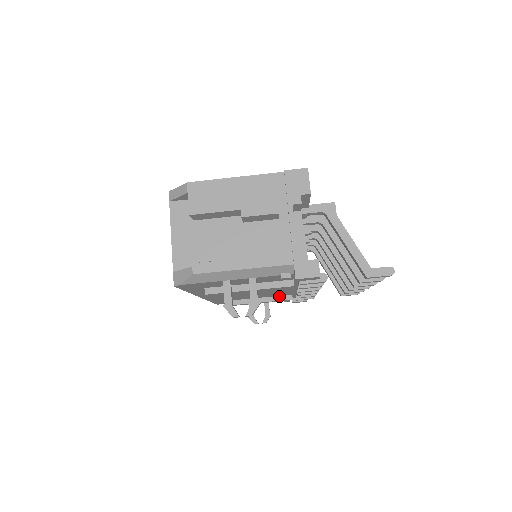
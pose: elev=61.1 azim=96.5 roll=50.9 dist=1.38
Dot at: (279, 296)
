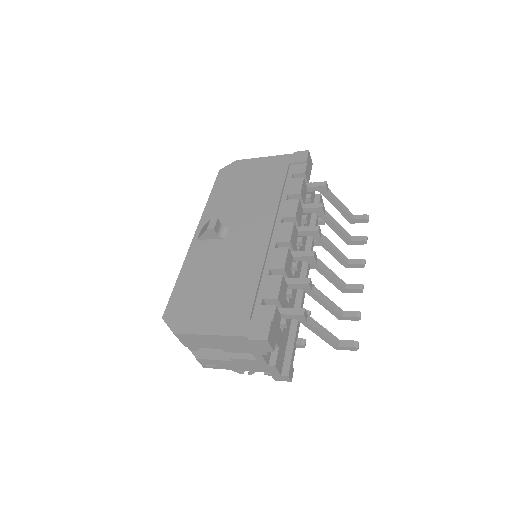
Dot at: occluded
